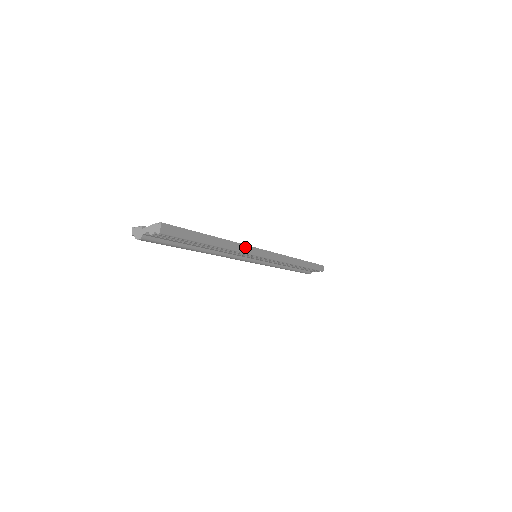
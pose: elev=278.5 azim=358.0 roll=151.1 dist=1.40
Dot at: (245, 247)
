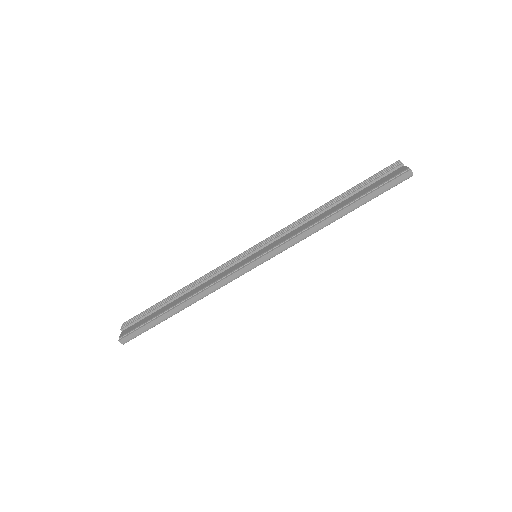
Dot at: (217, 285)
